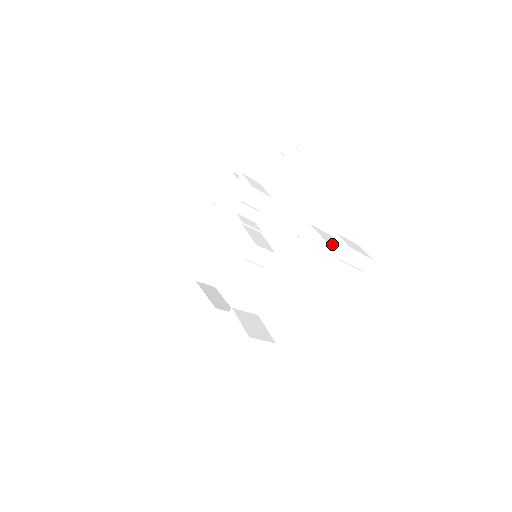
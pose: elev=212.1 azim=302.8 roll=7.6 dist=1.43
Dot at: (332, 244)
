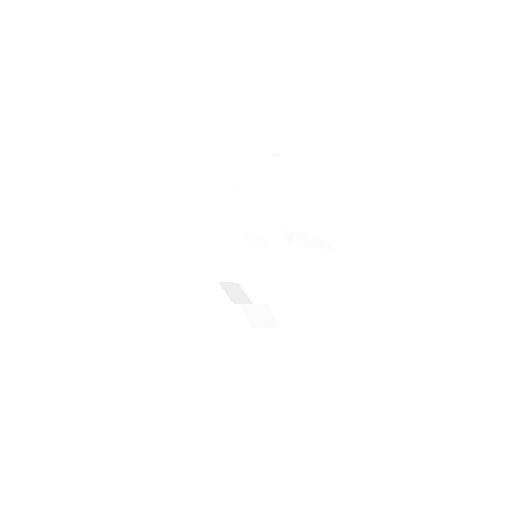
Dot at: (294, 246)
